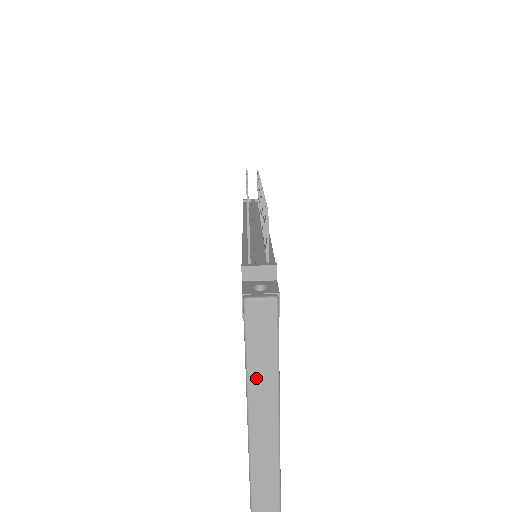
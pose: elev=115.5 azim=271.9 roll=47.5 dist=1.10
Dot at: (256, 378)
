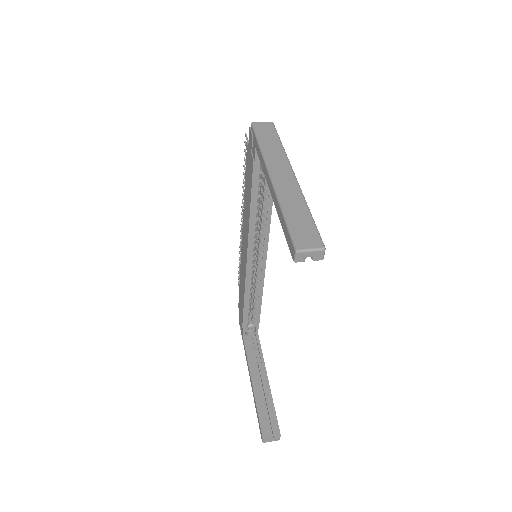
Dot at: (269, 154)
